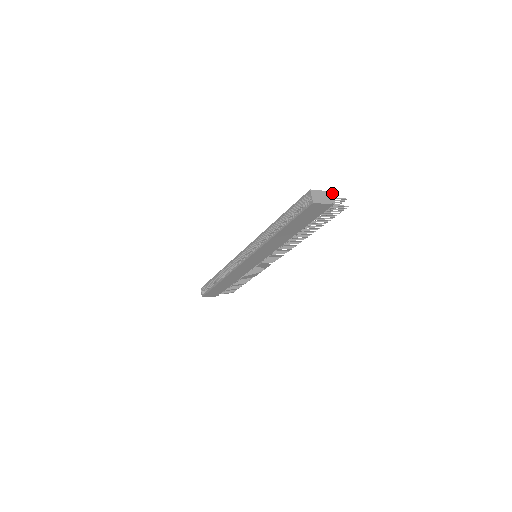
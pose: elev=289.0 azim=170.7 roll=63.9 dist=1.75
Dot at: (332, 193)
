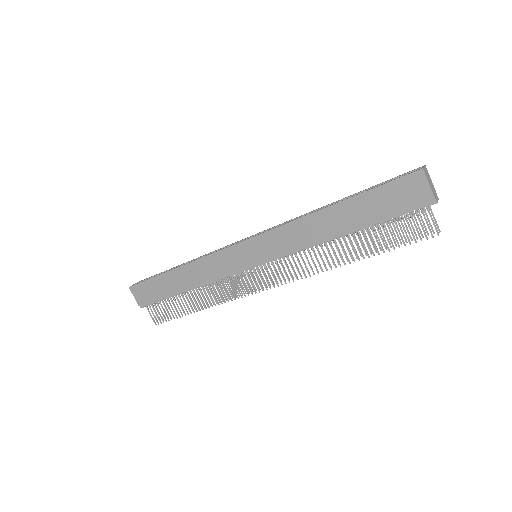
Dot at: (438, 198)
